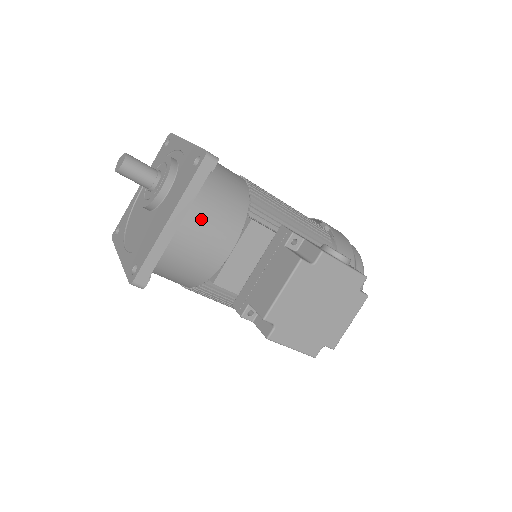
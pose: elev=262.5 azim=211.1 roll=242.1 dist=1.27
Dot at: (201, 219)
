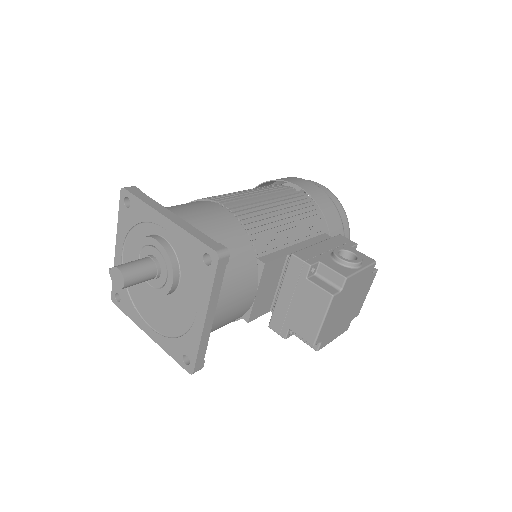
Dot at: (227, 296)
